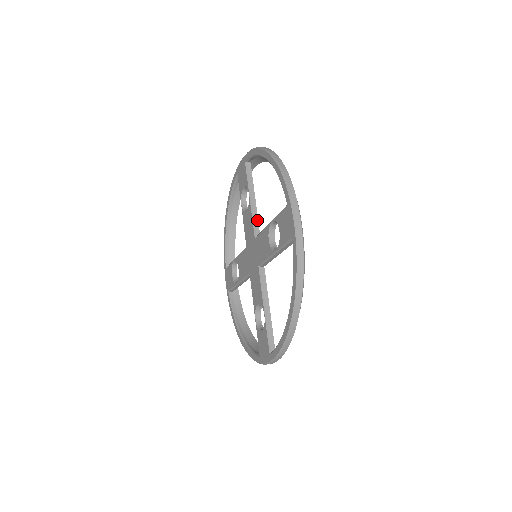
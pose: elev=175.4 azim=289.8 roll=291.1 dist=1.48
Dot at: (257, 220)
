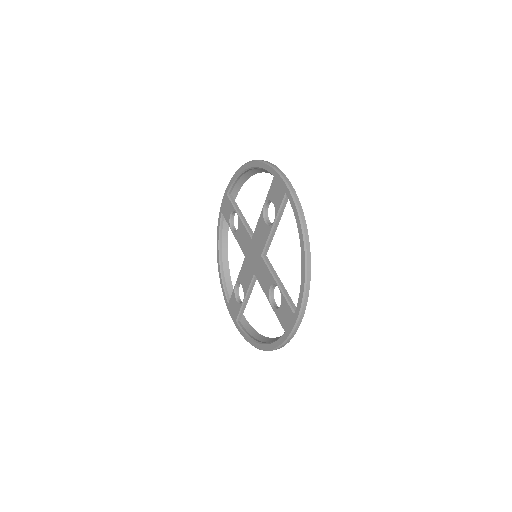
Dot at: (249, 227)
